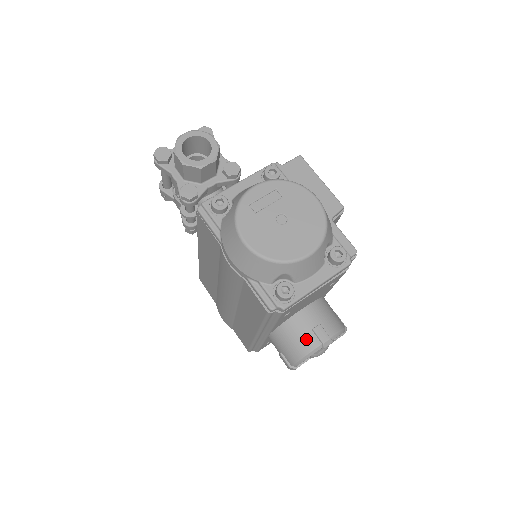
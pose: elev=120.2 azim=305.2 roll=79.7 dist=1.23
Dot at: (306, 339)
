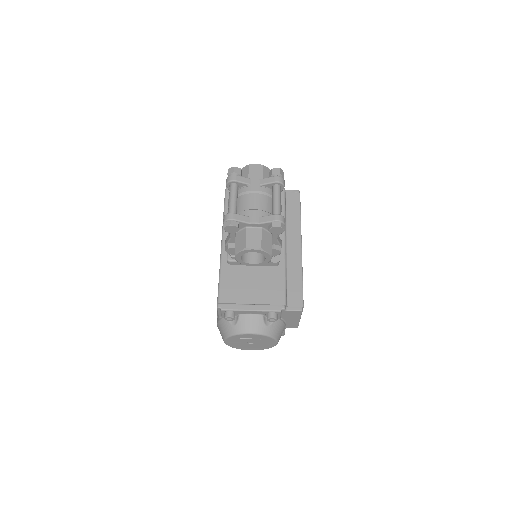
Dot at: occluded
